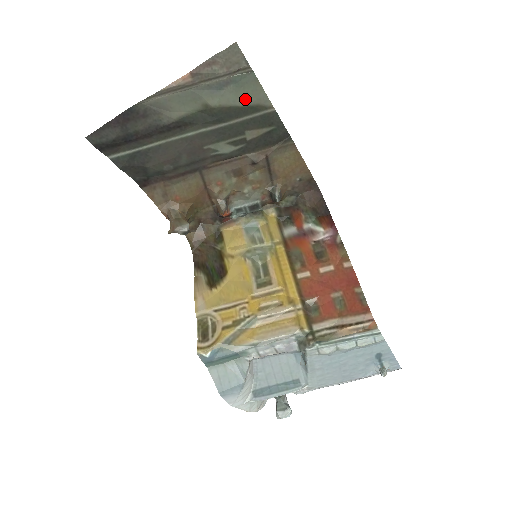
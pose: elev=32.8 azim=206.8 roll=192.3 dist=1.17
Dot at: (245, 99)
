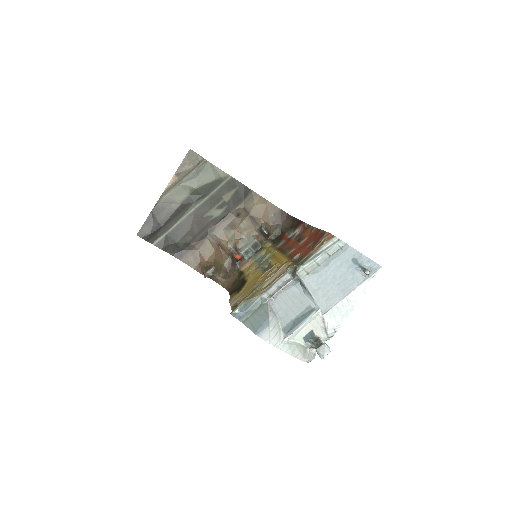
Dot at: (211, 177)
